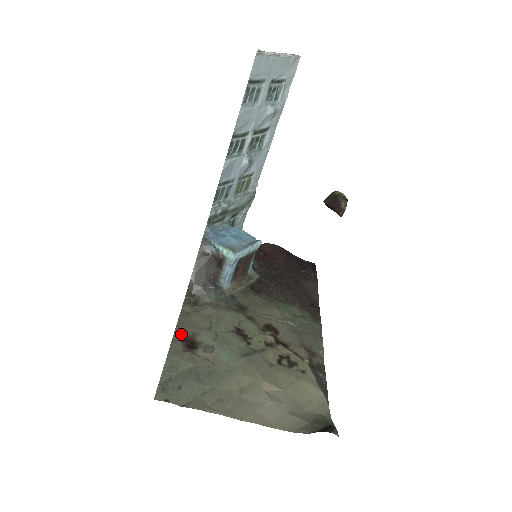
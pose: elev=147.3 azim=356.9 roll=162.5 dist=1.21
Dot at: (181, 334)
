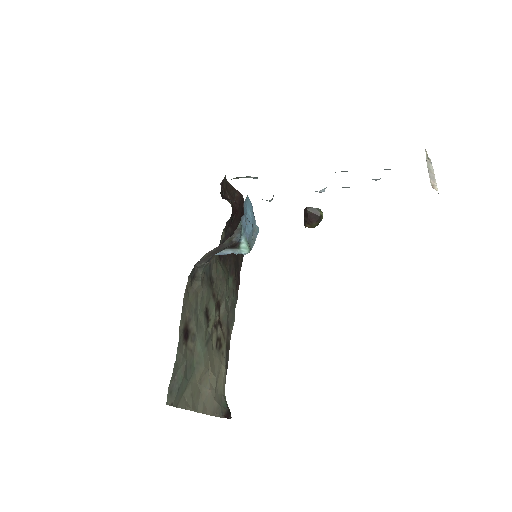
Dot at: (184, 321)
